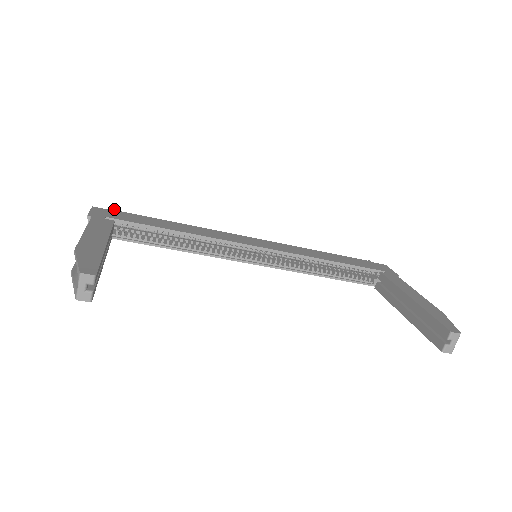
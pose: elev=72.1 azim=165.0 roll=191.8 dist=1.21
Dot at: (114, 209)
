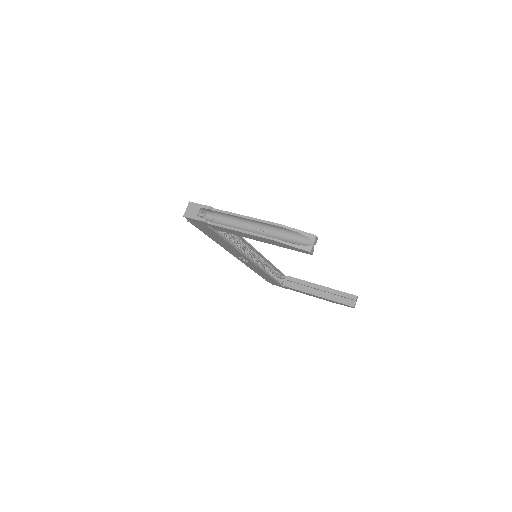
Dot at: occluded
